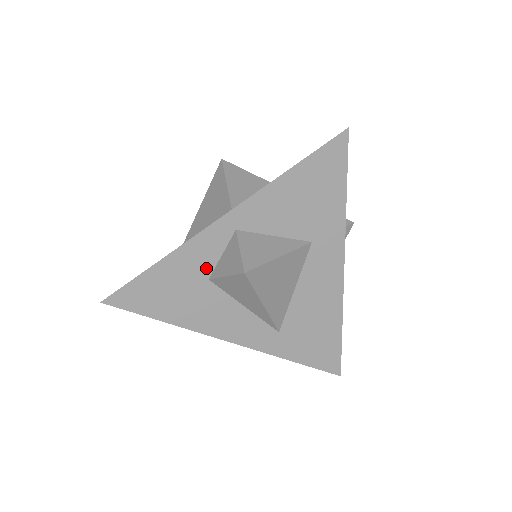
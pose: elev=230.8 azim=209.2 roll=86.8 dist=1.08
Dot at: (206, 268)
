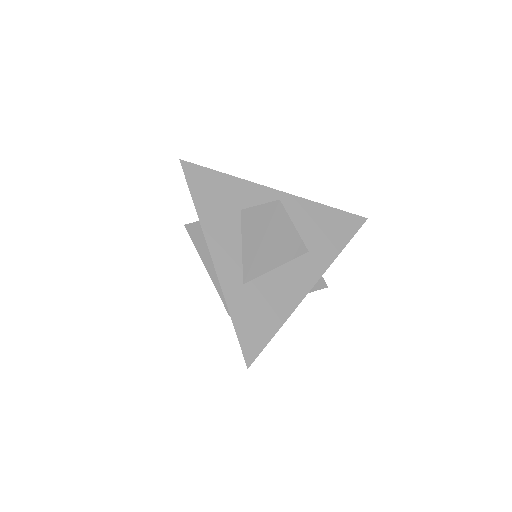
Dot at: (246, 203)
